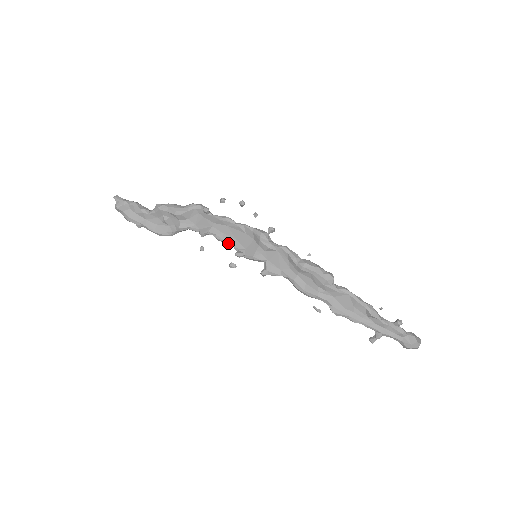
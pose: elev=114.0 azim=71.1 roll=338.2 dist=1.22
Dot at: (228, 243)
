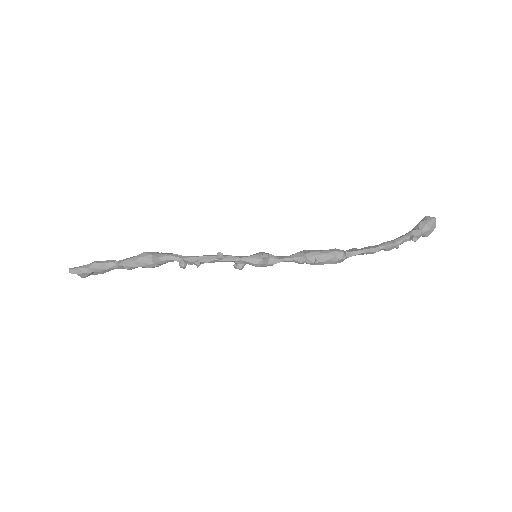
Dot at: occluded
